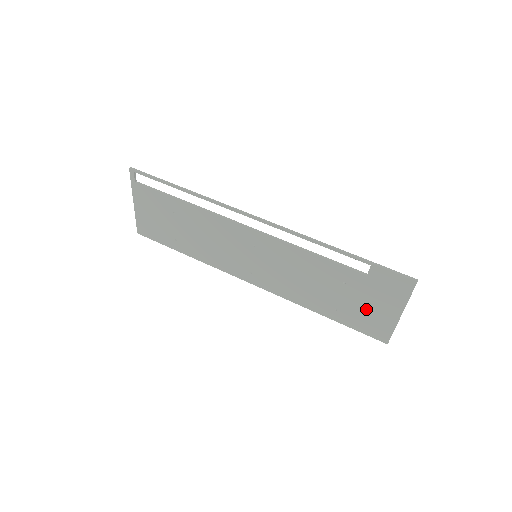
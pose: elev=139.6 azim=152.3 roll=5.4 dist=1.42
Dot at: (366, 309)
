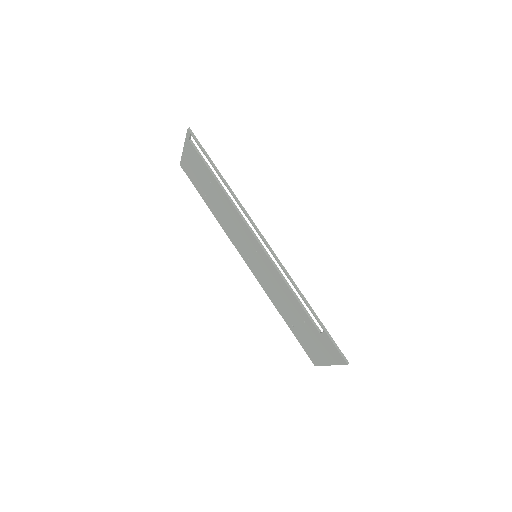
Dot at: (311, 343)
